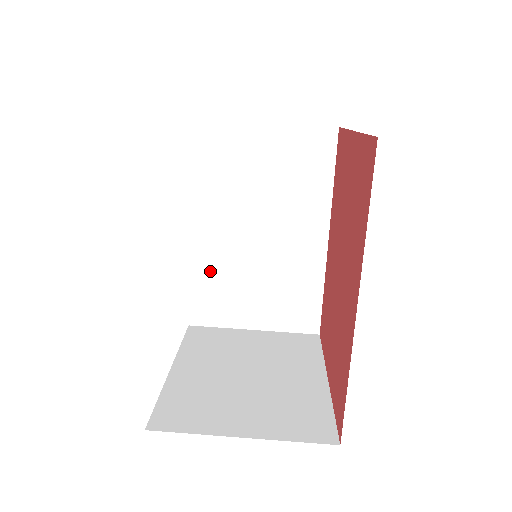
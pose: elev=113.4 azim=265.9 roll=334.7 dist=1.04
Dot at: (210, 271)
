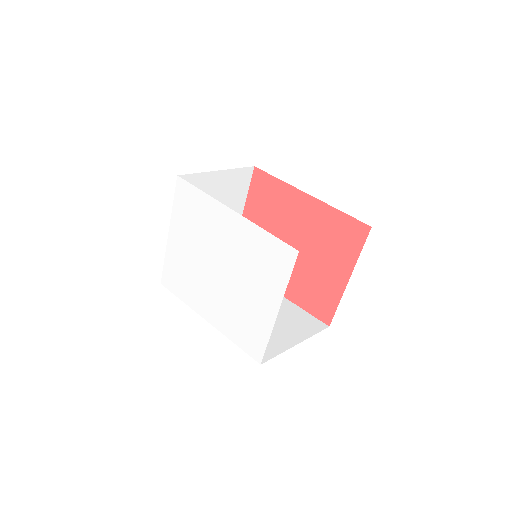
Dot at: occluded
